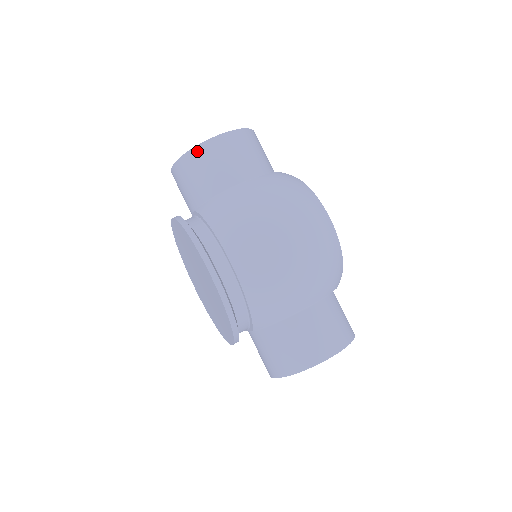
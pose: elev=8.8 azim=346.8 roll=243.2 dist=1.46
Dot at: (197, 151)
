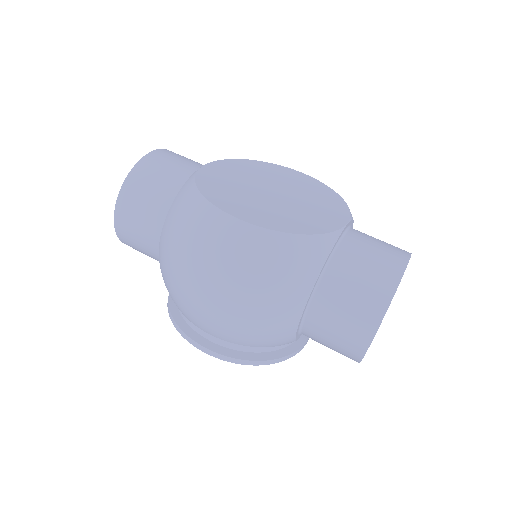
Dot at: (122, 239)
